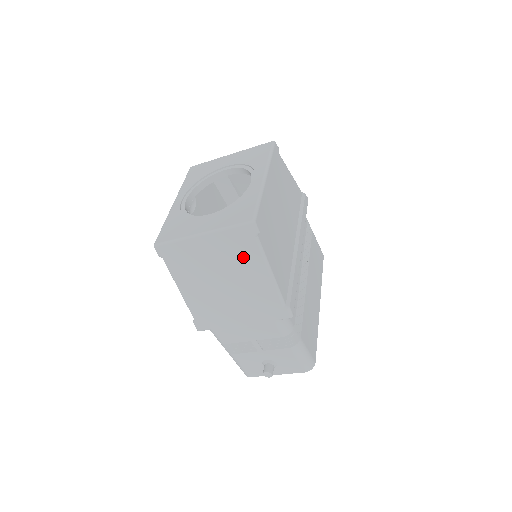
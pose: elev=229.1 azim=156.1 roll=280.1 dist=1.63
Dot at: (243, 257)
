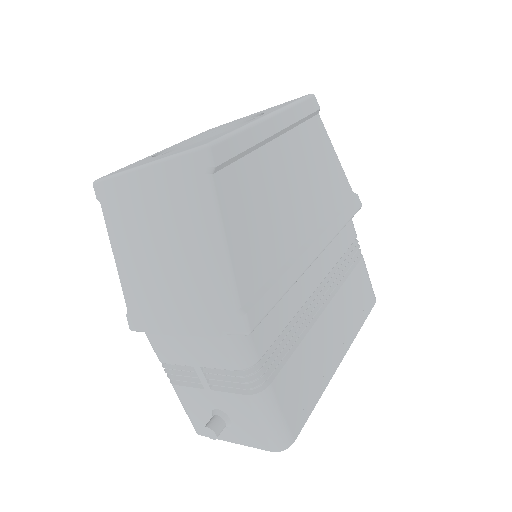
Dot at: (189, 209)
